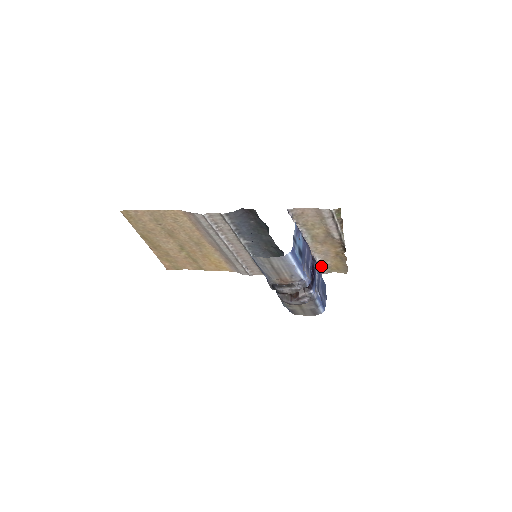
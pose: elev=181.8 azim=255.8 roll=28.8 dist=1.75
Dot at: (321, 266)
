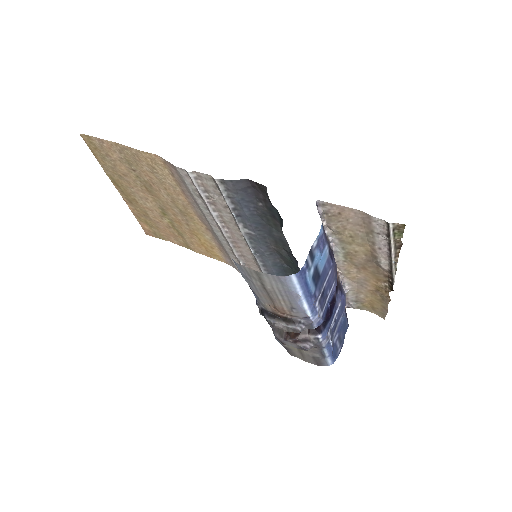
Dot at: (349, 297)
